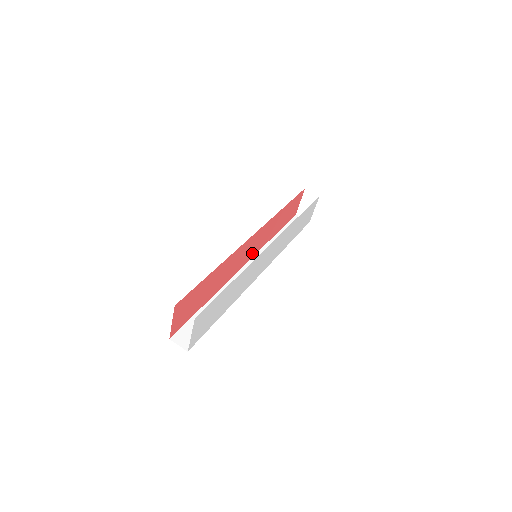
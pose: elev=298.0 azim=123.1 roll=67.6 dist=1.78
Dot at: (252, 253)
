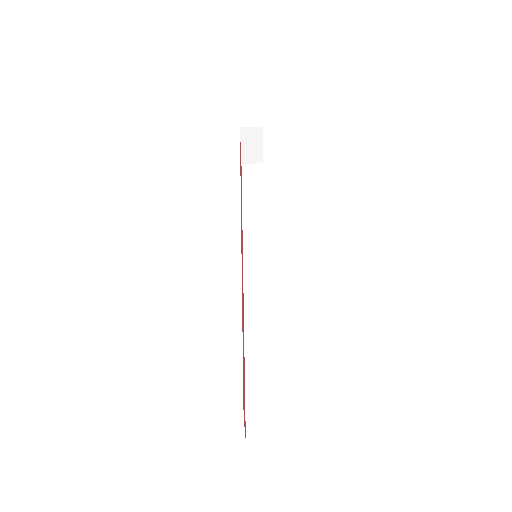
Dot at: (242, 251)
